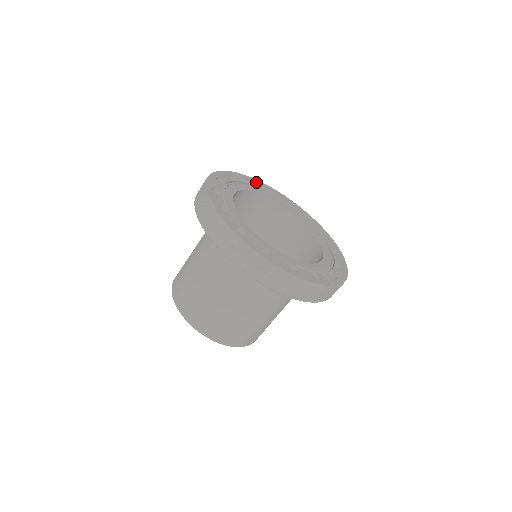
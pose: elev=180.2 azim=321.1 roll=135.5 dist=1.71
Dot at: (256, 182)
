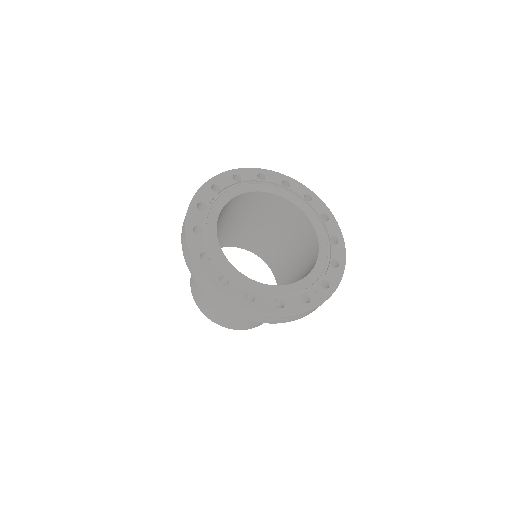
Dot at: (244, 174)
